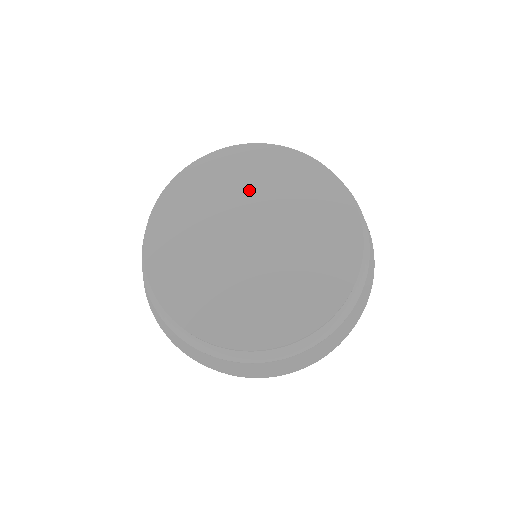
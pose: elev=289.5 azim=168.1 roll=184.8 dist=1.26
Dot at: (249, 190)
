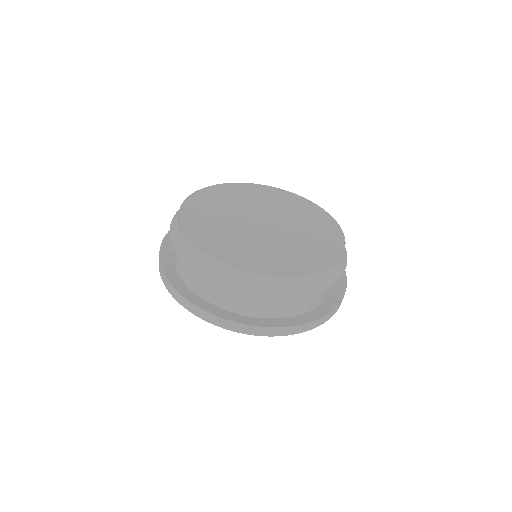
Dot at: (277, 206)
